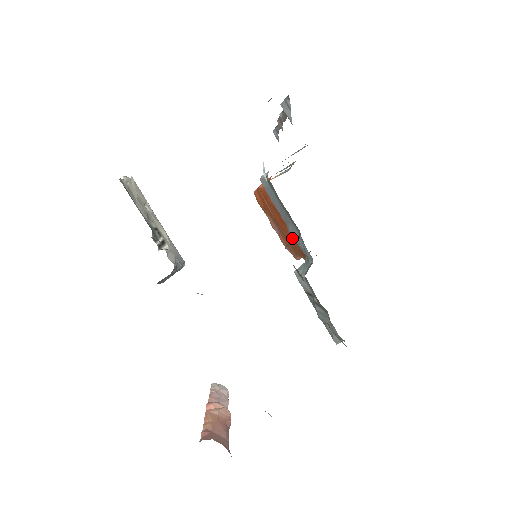
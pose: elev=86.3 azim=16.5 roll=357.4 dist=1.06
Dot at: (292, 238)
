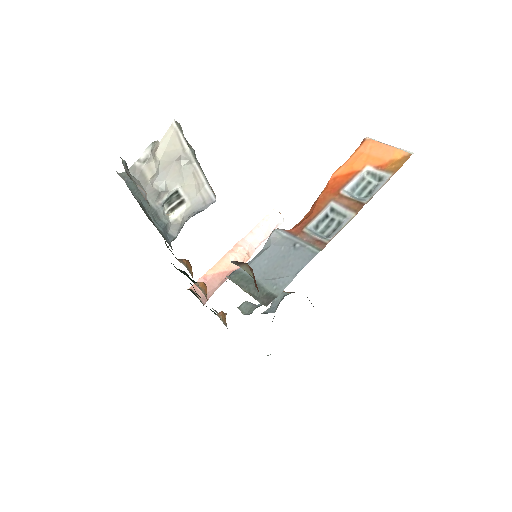
Dot at: occluded
